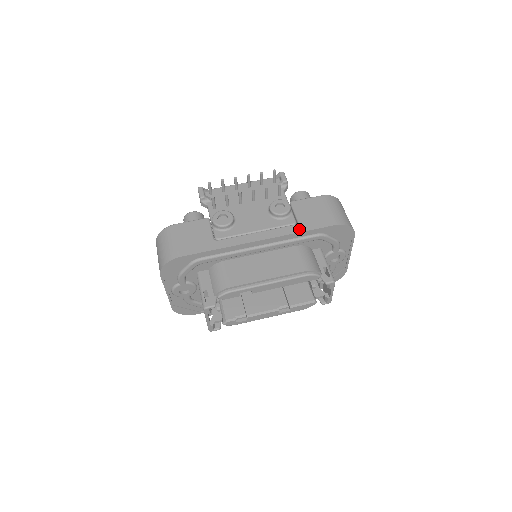
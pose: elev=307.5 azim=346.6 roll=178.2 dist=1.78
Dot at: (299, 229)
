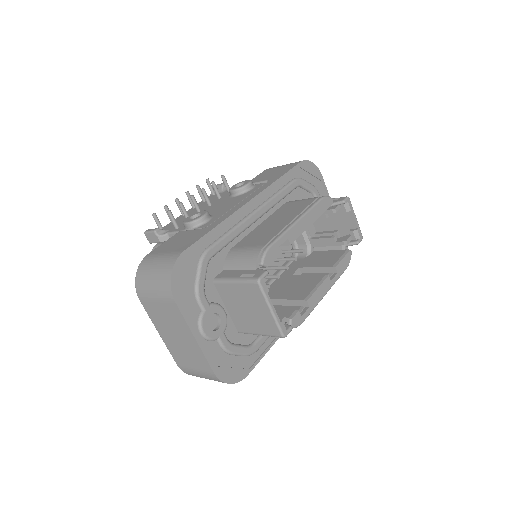
Dot at: (275, 179)
